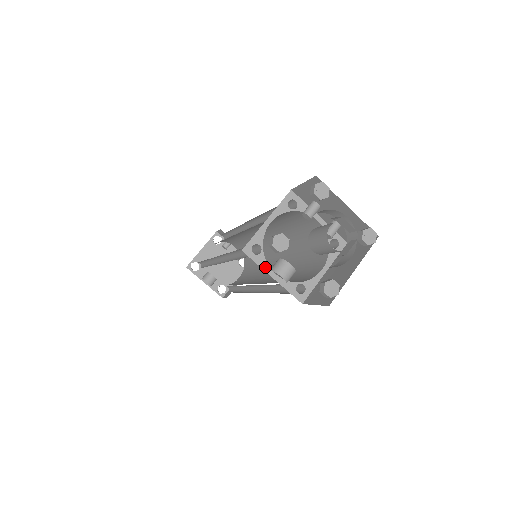
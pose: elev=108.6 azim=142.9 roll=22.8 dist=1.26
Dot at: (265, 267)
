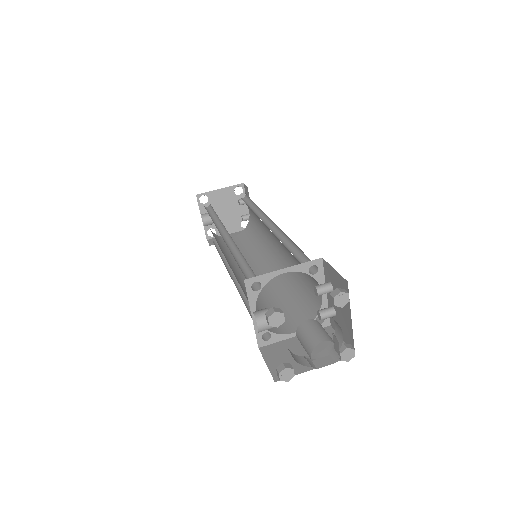
Dot at: (252, 304)
